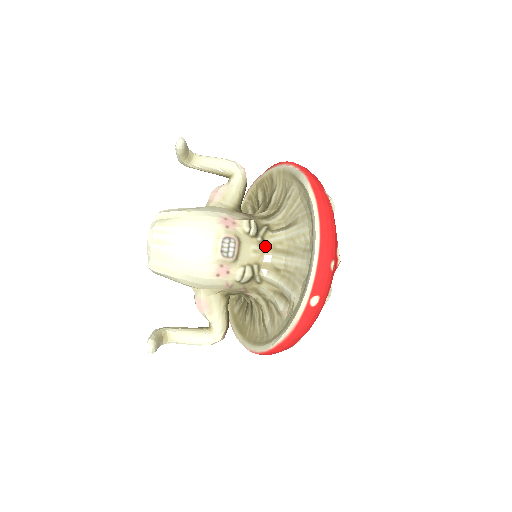
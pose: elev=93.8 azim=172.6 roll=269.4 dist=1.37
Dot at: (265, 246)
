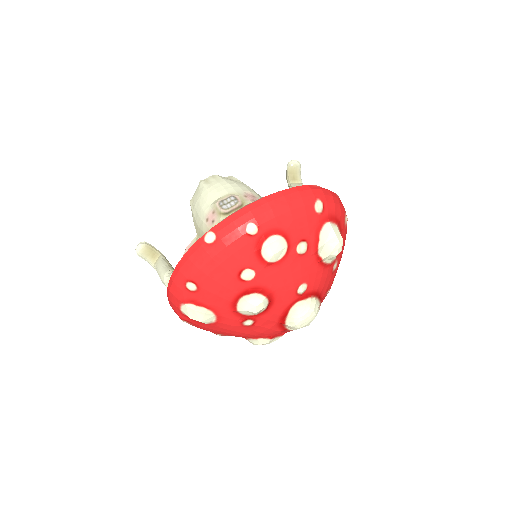
Dot at: occluded
